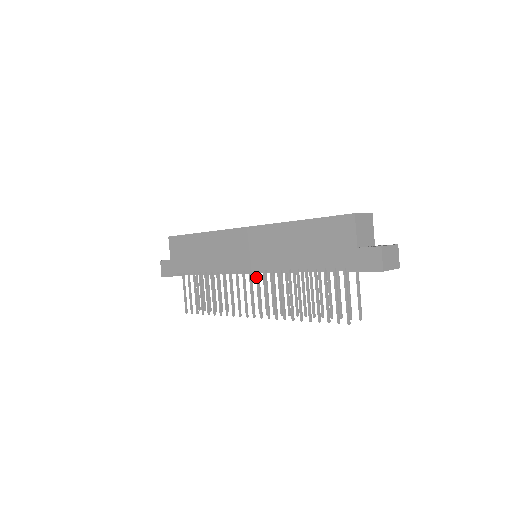
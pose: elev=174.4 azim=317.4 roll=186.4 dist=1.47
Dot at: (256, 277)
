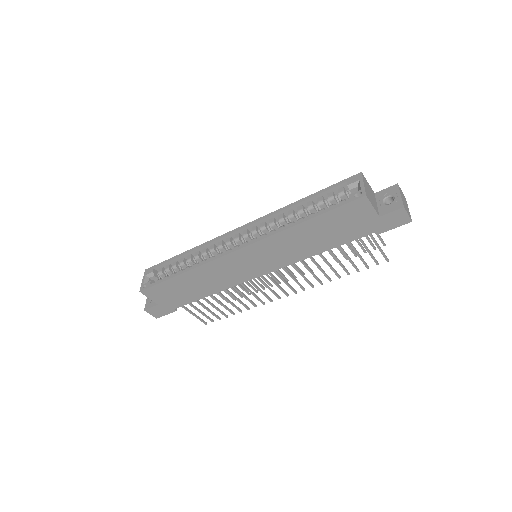
Dot at: occluded
